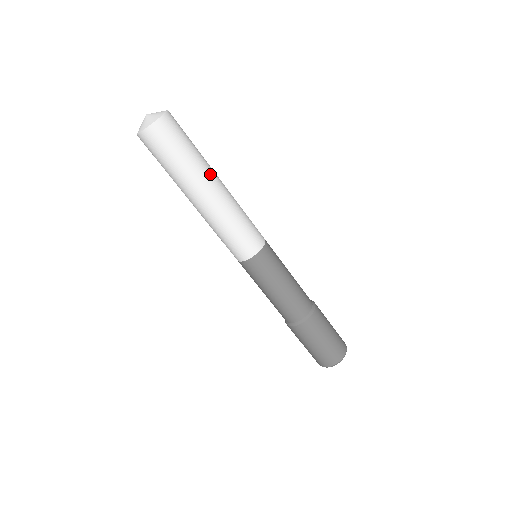
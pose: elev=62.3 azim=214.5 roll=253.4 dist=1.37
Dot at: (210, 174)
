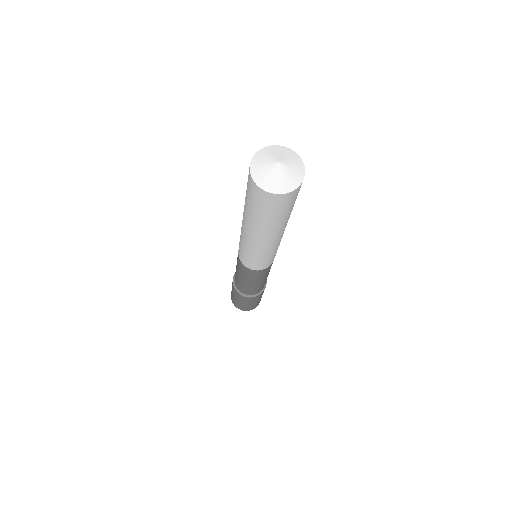
Dot at: (283, 228)
